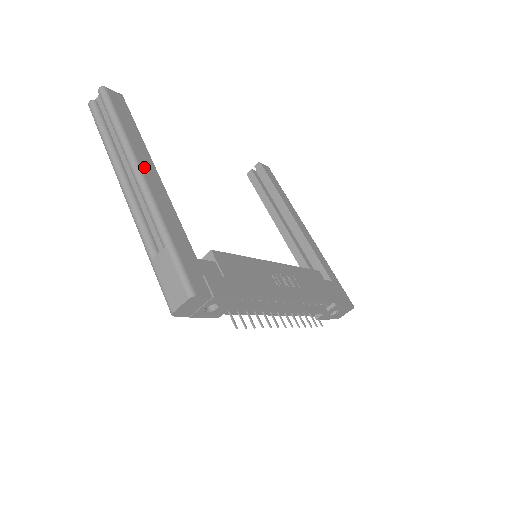
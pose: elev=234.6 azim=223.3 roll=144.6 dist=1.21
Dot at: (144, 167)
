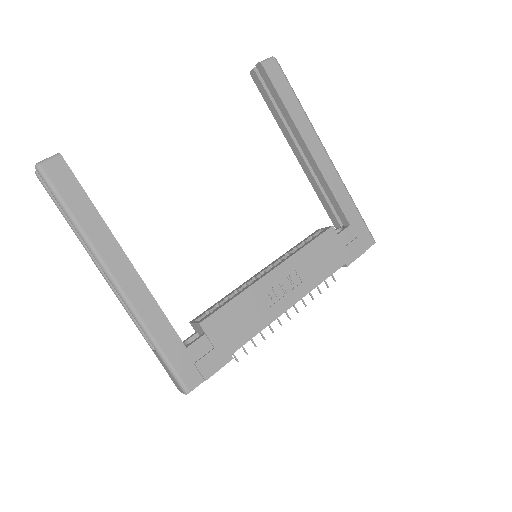
Dot at: (115, 269)
